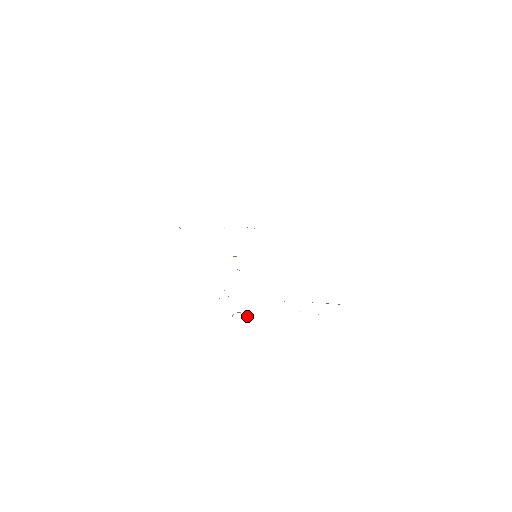
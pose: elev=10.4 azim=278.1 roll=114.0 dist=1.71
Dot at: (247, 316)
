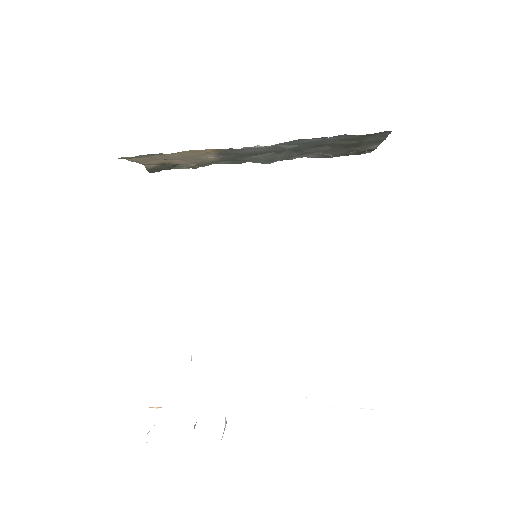
Dot at: (225, 421)
